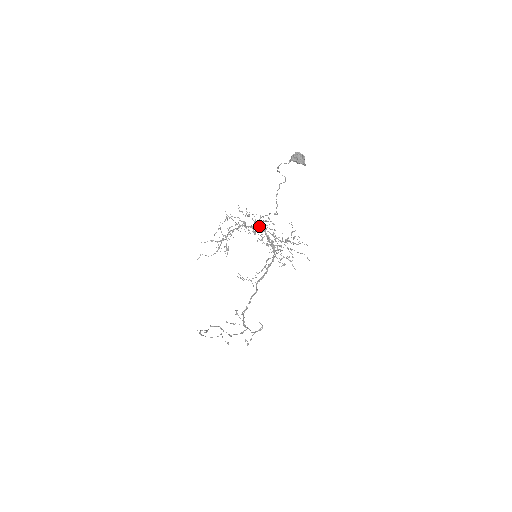
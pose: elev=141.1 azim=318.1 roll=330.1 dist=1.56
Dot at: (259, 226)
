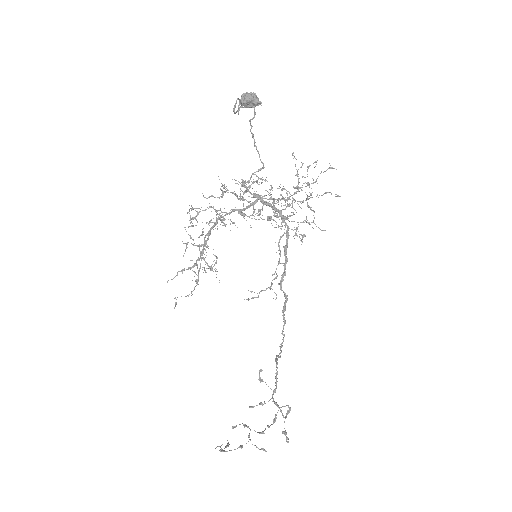
Dot at: occluded
